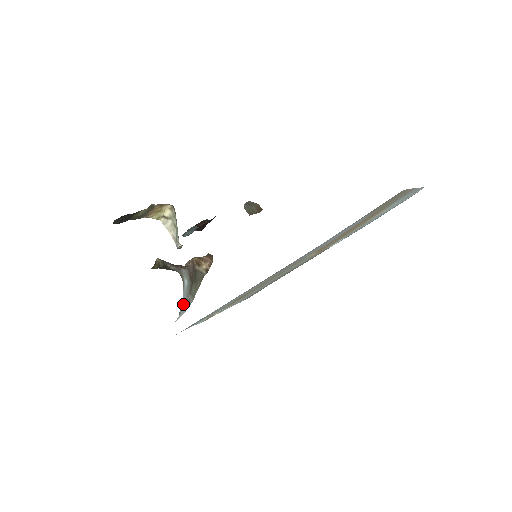
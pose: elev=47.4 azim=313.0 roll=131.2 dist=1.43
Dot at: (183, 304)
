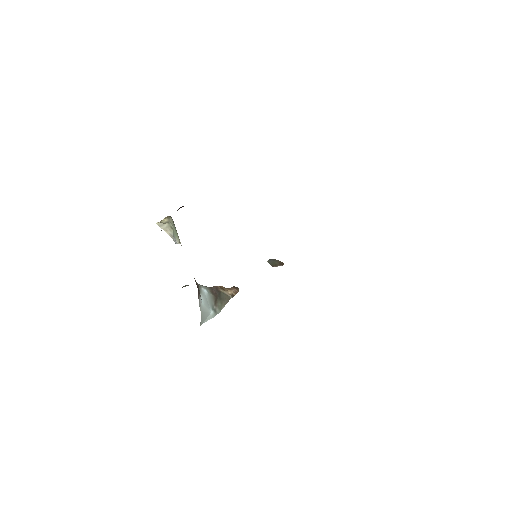
Dot at: (205, 306)
